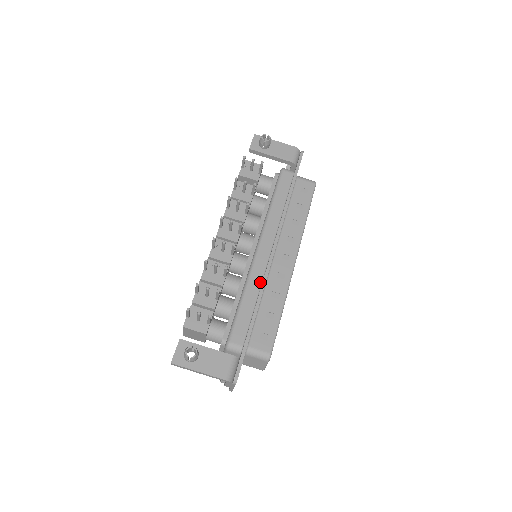
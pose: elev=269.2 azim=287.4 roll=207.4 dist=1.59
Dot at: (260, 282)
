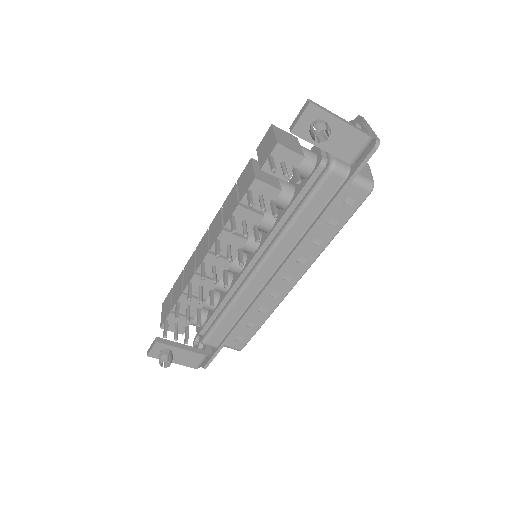
Dot at: (249, 302)
